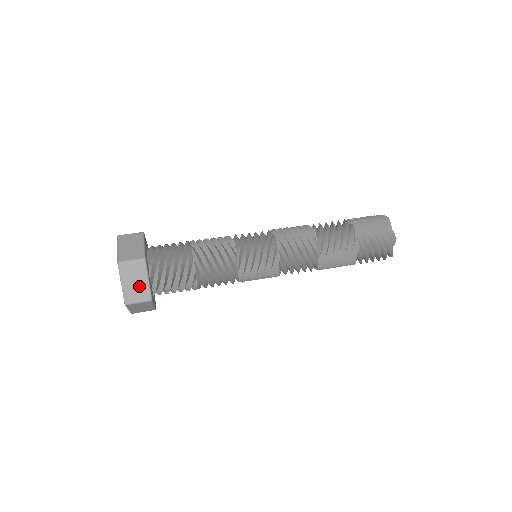
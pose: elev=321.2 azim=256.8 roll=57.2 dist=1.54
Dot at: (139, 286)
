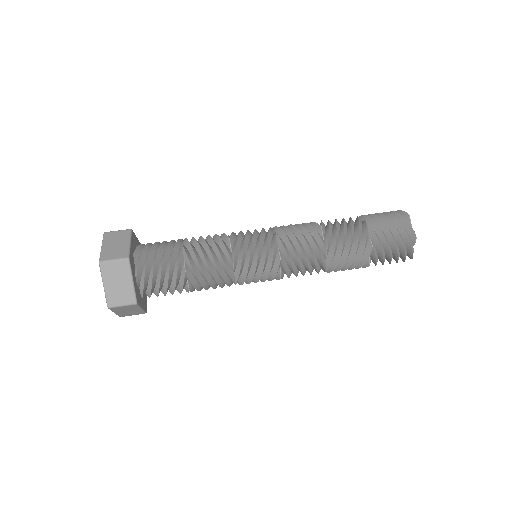
Dot at: (122, 288)
